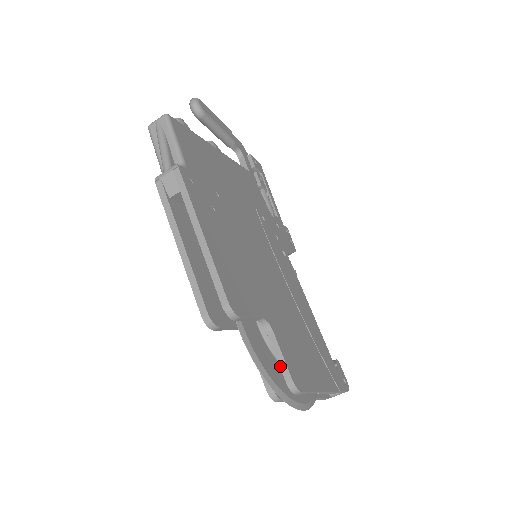
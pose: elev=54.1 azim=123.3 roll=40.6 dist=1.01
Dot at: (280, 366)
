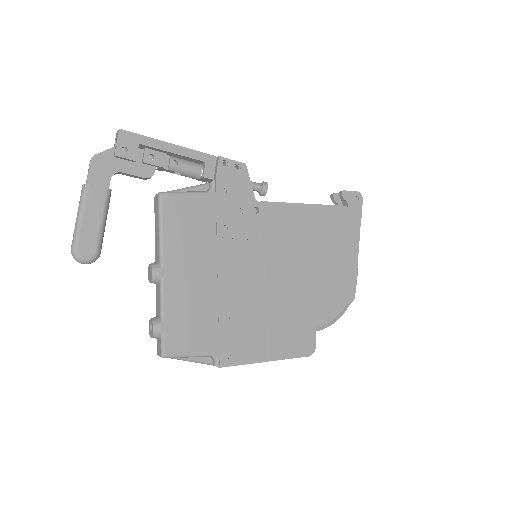
Dot at: (338, 305)
